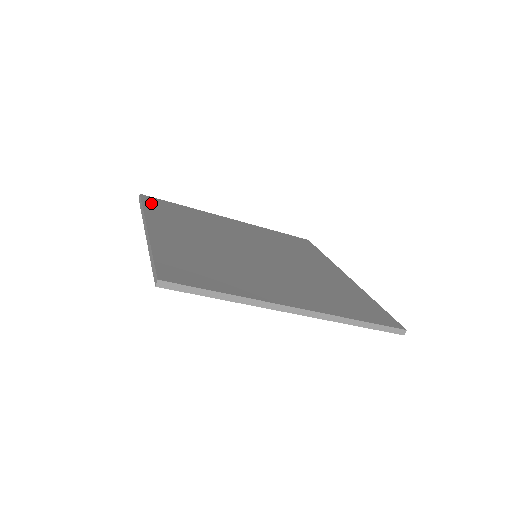
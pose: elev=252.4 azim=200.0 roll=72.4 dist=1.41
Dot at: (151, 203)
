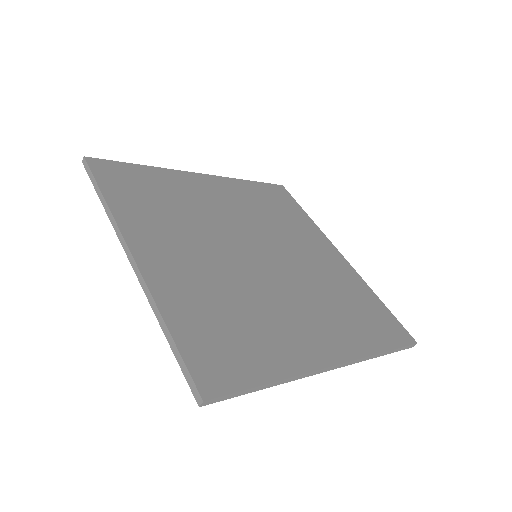
Dot at: (108, 179)
